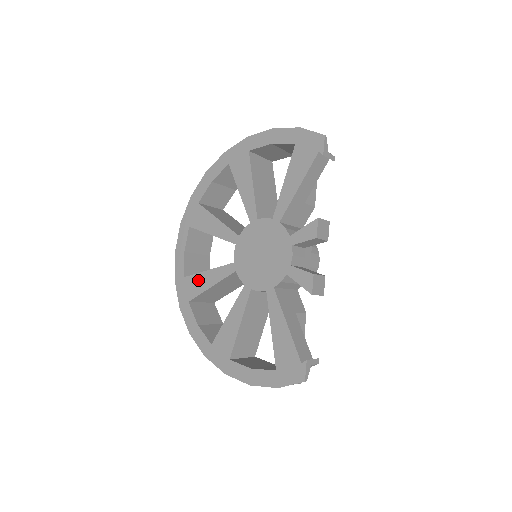
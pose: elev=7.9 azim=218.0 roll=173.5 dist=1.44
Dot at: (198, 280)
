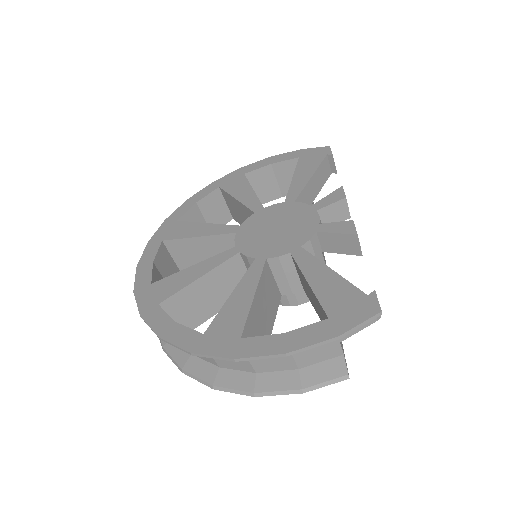
Dot at: (177, 278)
